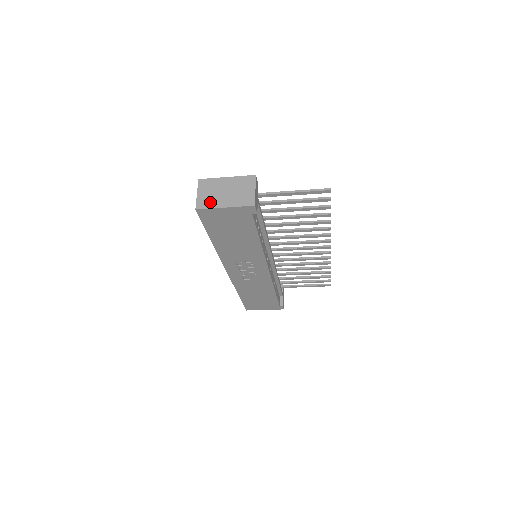
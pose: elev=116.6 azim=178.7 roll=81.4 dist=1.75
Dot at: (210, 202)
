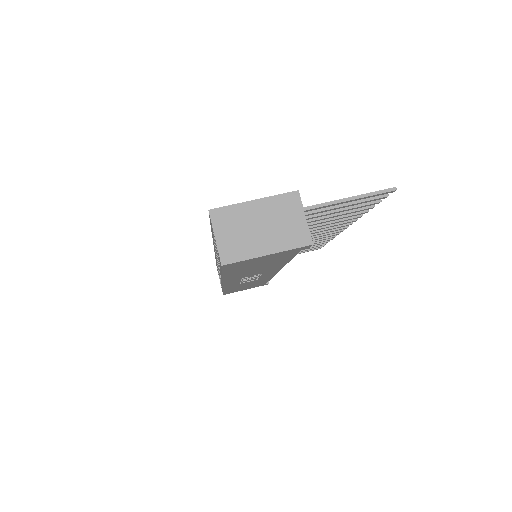
Dot at: (241, 249)
